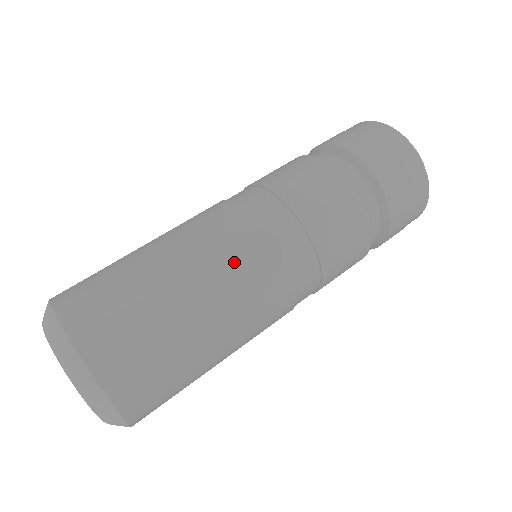
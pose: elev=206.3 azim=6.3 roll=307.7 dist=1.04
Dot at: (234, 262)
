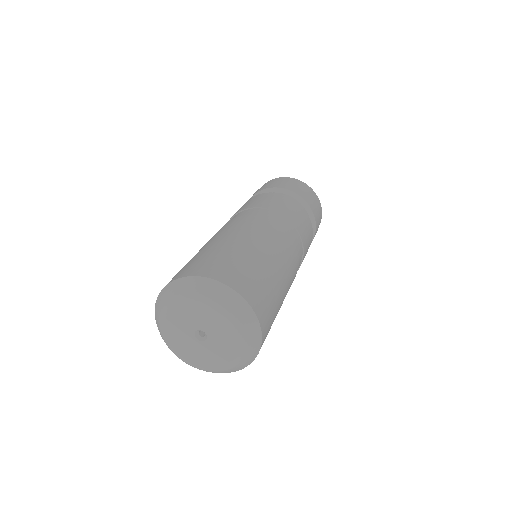
Dot at: (273, 239)
